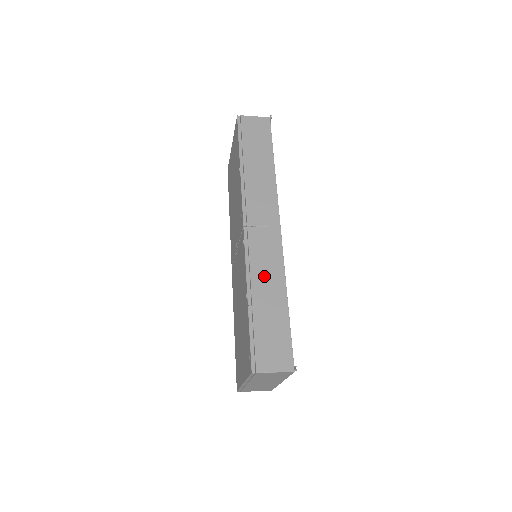
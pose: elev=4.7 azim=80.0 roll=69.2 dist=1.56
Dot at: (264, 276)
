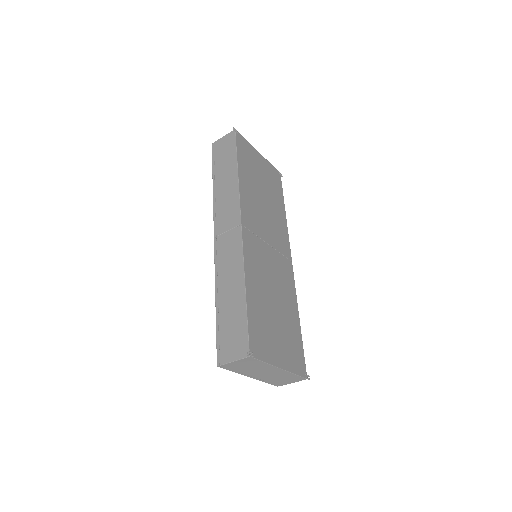
Dot at: (227, 275)
